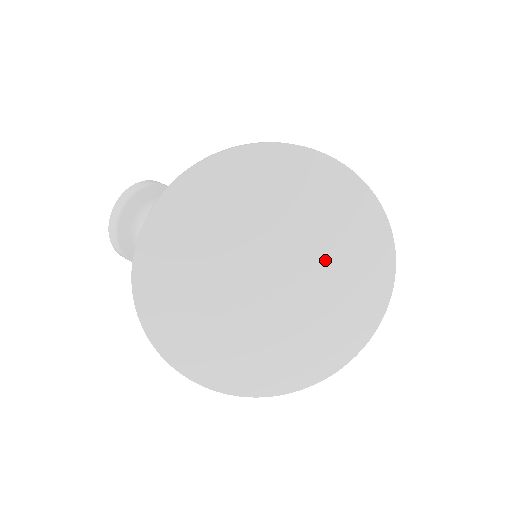
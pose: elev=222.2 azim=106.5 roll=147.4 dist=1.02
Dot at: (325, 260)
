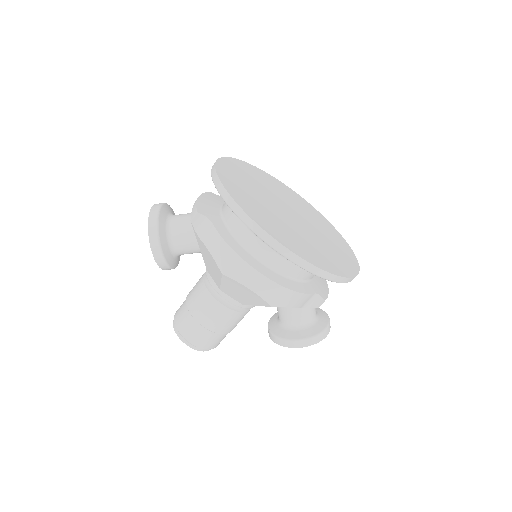
Dot at: (316, 225)
